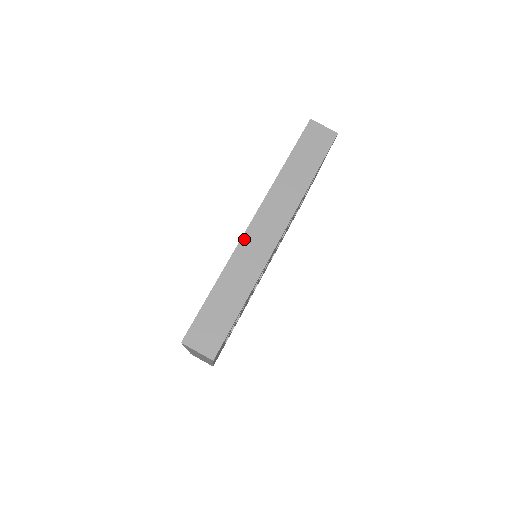
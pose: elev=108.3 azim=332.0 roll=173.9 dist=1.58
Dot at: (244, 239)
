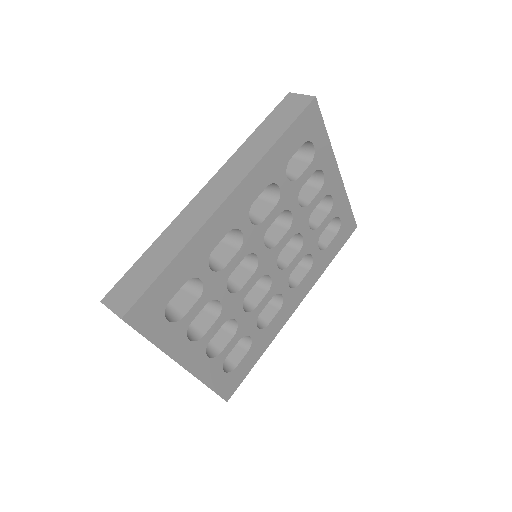
Dot at: (191, 204)
